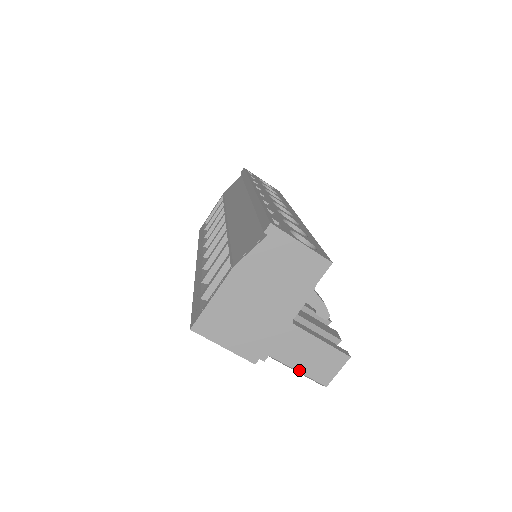
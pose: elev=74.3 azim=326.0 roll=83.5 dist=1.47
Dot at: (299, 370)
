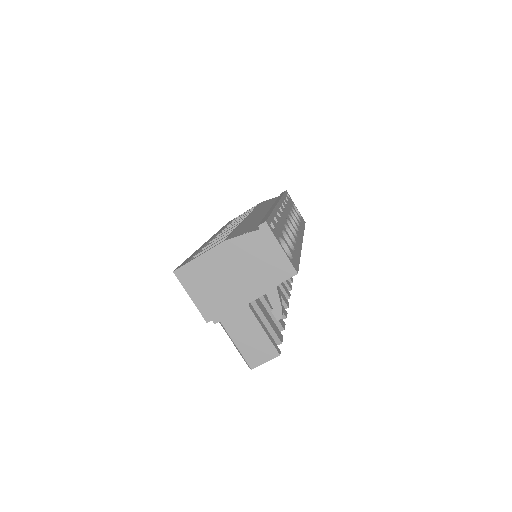
Dot at: (237, 345)
